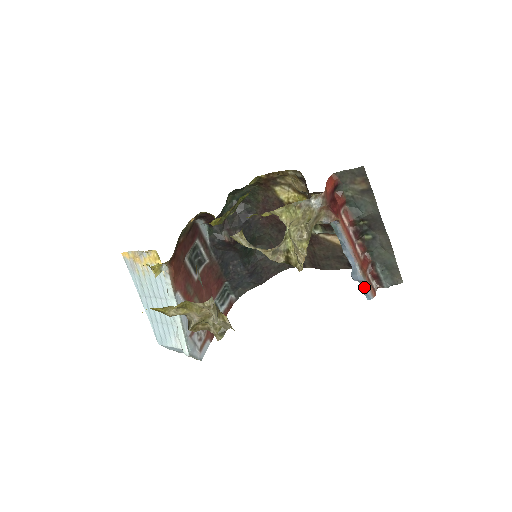
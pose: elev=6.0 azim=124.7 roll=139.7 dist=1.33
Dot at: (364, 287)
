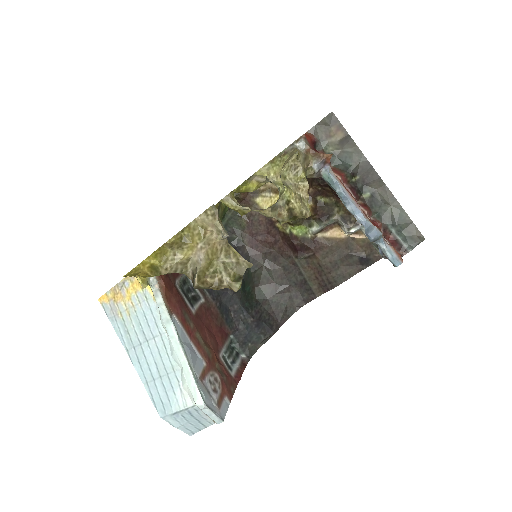
Dot at: (386, 248)
